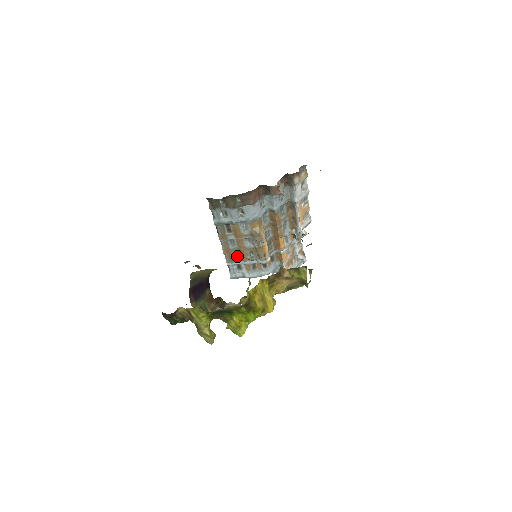
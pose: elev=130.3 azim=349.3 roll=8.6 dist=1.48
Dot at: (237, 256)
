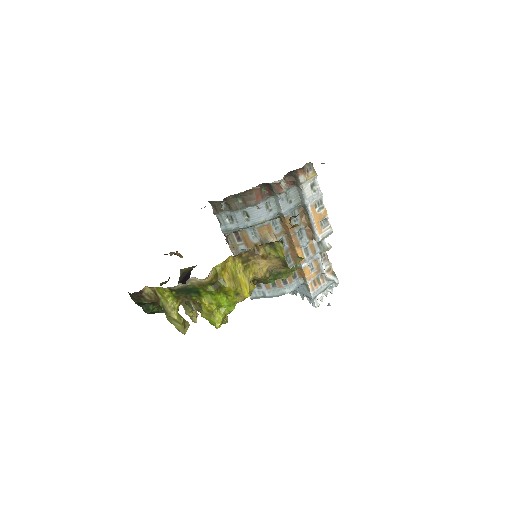
Dot at: occluded
